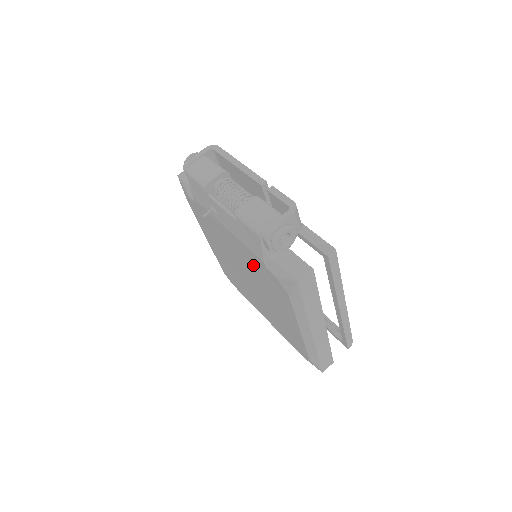
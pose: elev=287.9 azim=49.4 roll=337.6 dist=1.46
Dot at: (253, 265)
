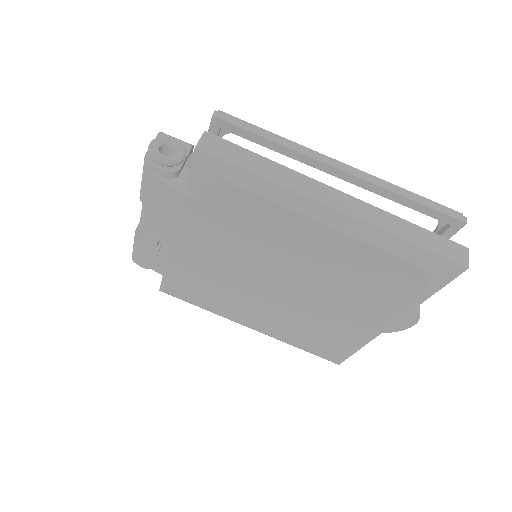
Dot at: (219, 235)
